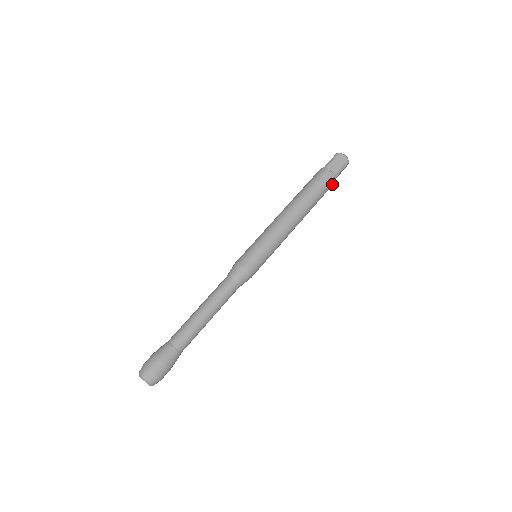
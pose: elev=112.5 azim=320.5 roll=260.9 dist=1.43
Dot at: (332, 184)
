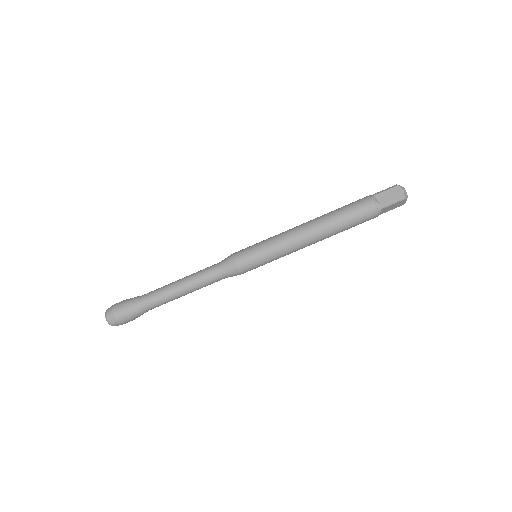
Dot at: occluded
